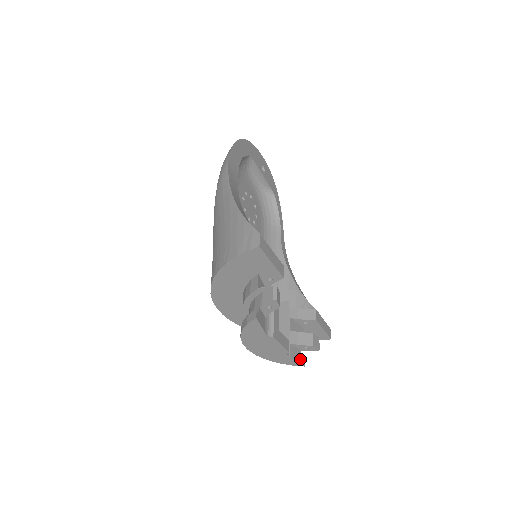
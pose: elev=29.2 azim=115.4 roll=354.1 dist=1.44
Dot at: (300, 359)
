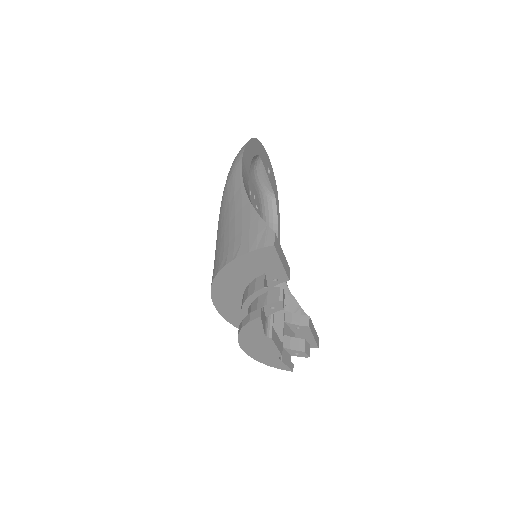
Dot at: (289, 364)
